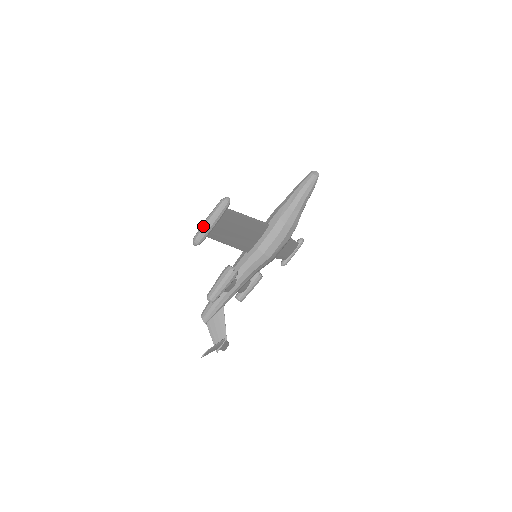
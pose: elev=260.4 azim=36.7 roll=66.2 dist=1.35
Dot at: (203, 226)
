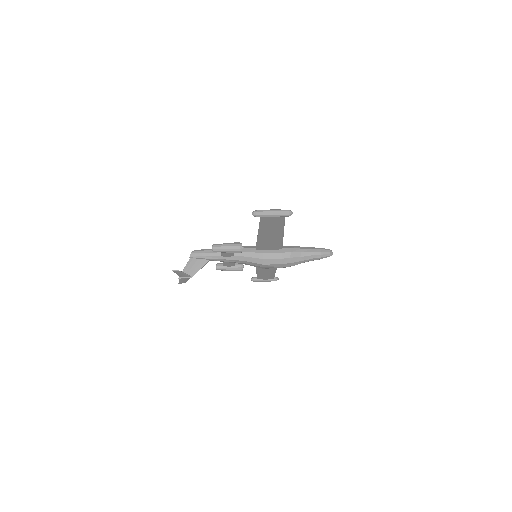
Dot at: (267, 211)
